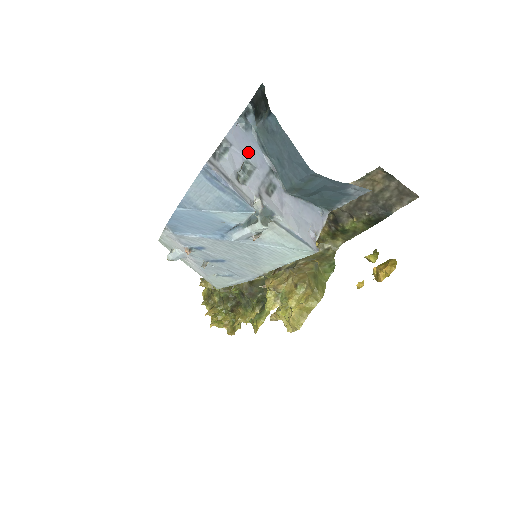
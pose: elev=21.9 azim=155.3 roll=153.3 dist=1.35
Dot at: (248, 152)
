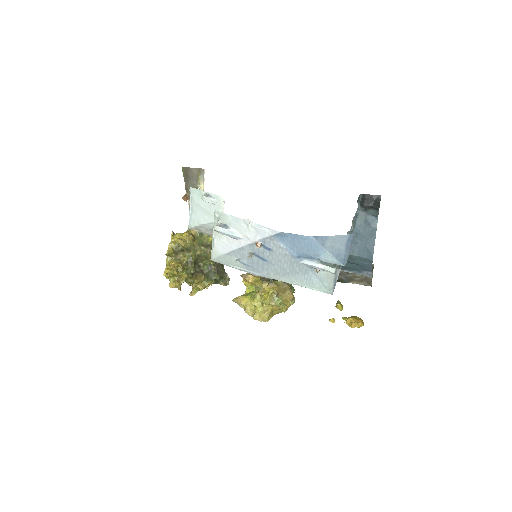
Dot at: occluded
